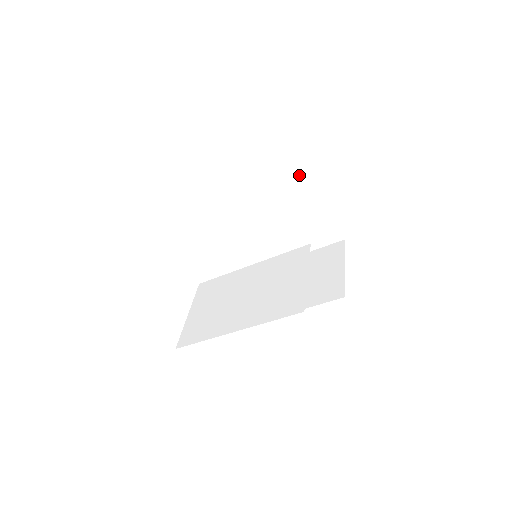
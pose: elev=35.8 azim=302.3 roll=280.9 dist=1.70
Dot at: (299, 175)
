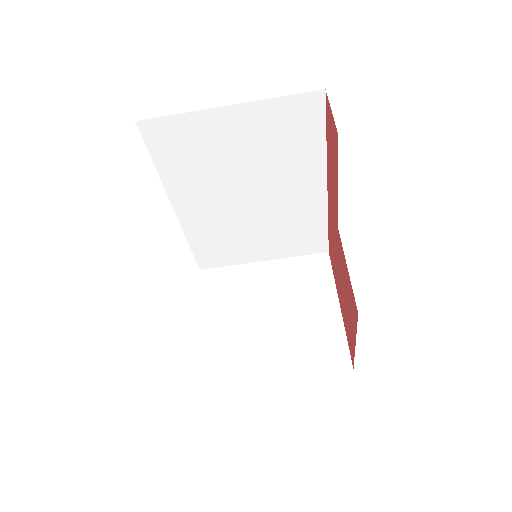
Dot at: (324, 273)
